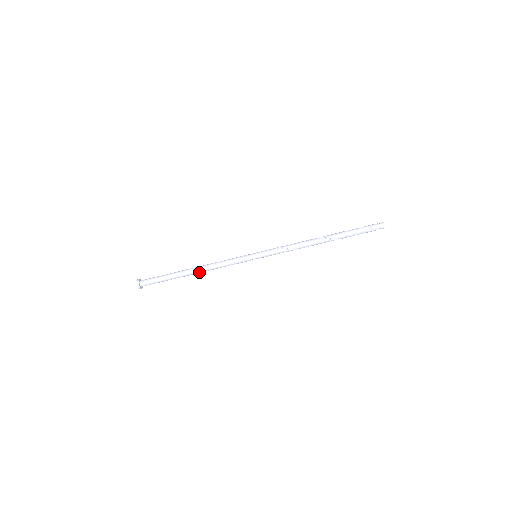
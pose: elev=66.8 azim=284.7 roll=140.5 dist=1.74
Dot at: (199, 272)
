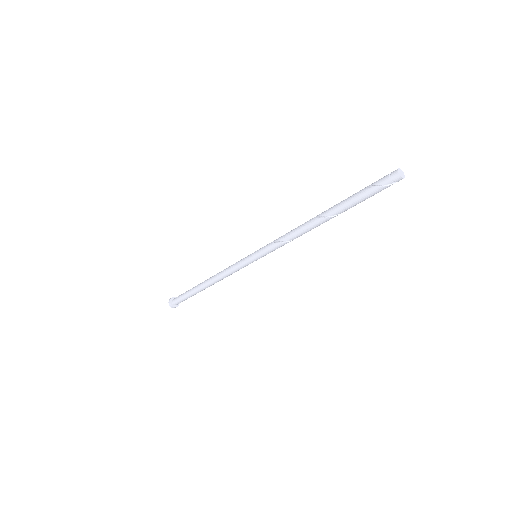
Dot at: (212, 284)
